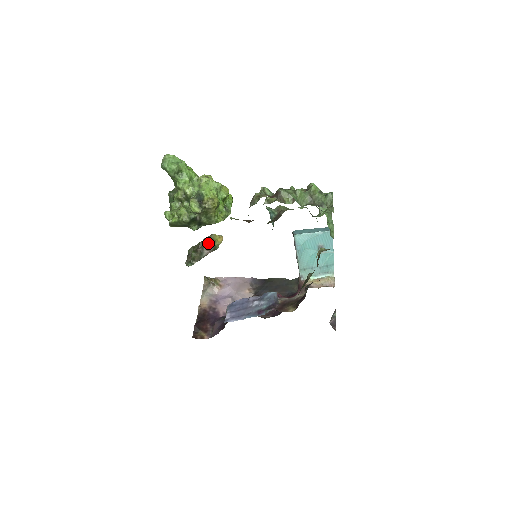
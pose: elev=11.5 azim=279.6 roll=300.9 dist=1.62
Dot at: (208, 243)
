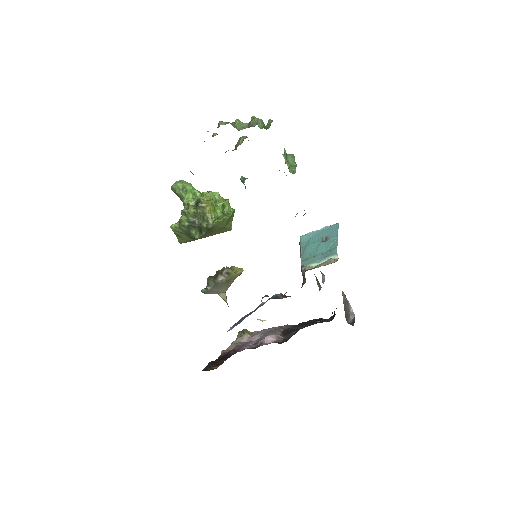
Dot at: (223, 268)
